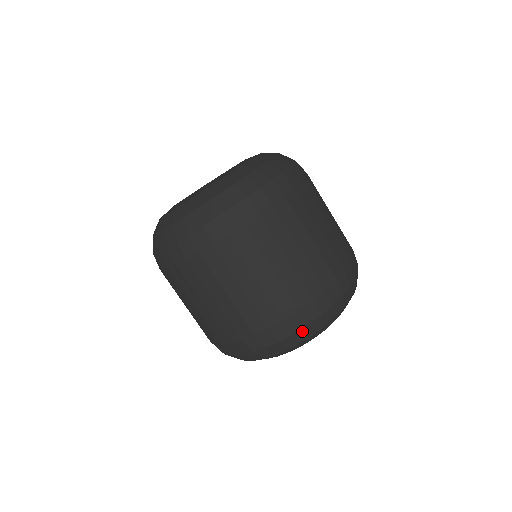
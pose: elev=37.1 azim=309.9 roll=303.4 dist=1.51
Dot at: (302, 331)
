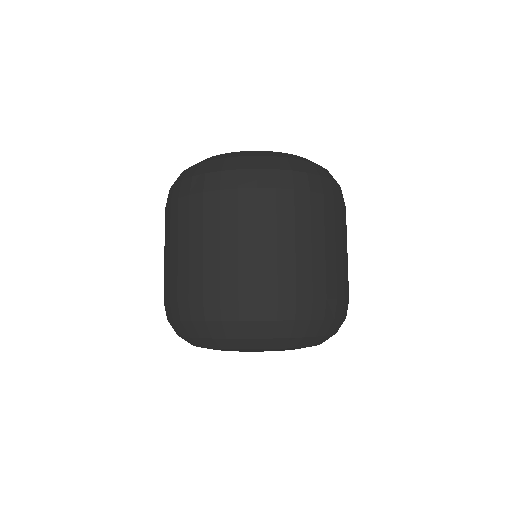
Dot at: (285, 324)
